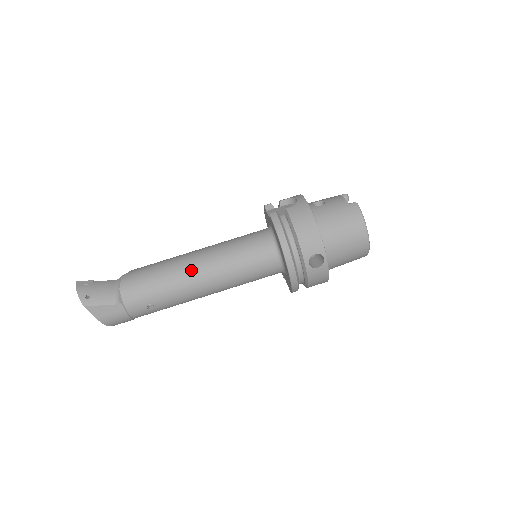
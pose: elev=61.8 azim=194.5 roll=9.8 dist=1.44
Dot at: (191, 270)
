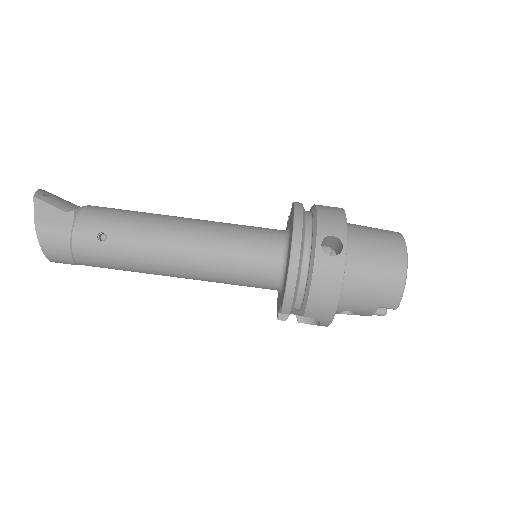
Dot at: (175, 219)
